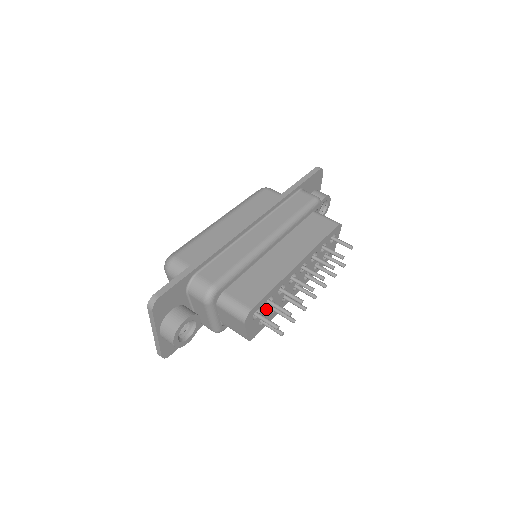
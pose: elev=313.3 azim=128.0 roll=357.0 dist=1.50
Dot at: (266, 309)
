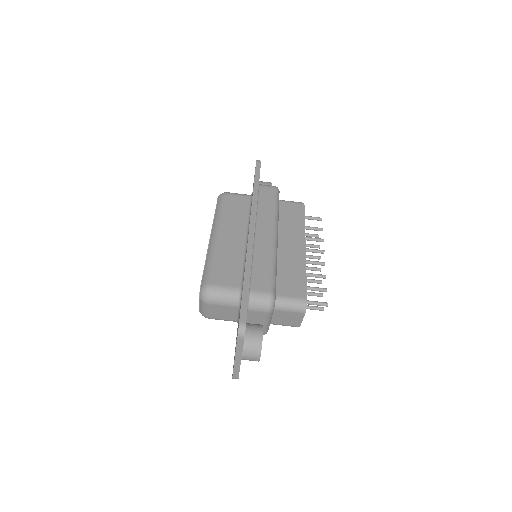
Dot at: occluded
